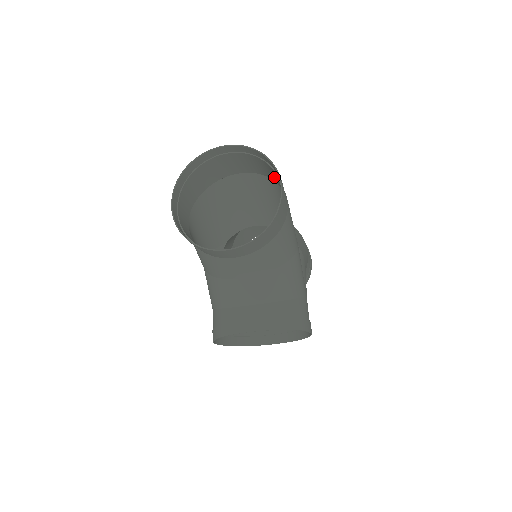
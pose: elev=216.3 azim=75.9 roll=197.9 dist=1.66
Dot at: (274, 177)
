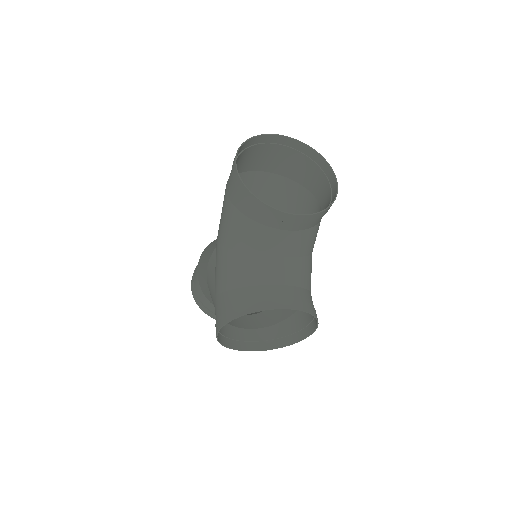
Dot at: (308, 179)
